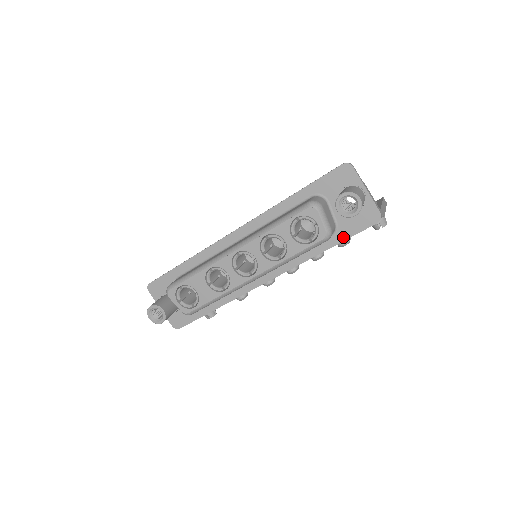
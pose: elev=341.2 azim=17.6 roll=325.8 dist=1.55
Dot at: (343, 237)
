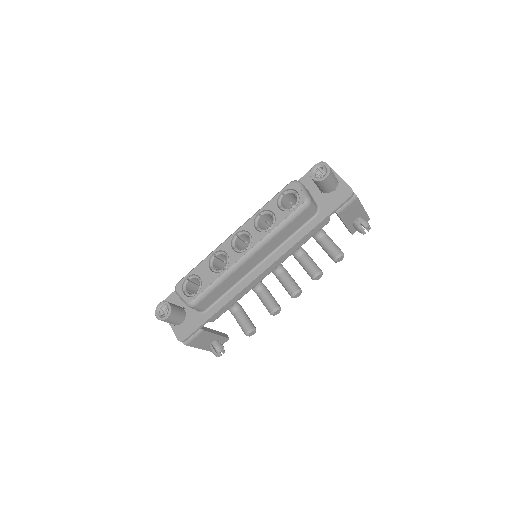
Dot at: (325, 215)
